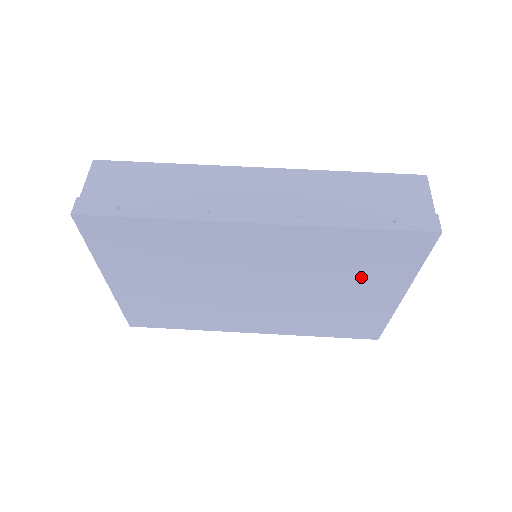
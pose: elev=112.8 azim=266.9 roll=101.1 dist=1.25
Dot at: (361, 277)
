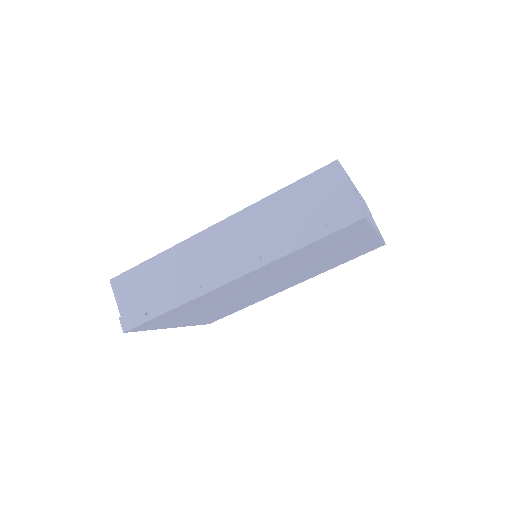
Dot at: (334, 248)
